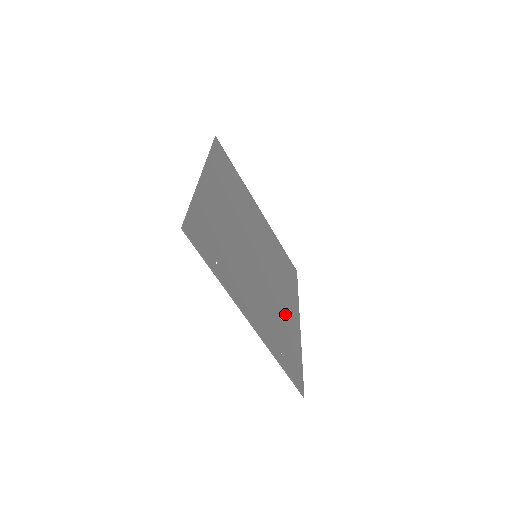
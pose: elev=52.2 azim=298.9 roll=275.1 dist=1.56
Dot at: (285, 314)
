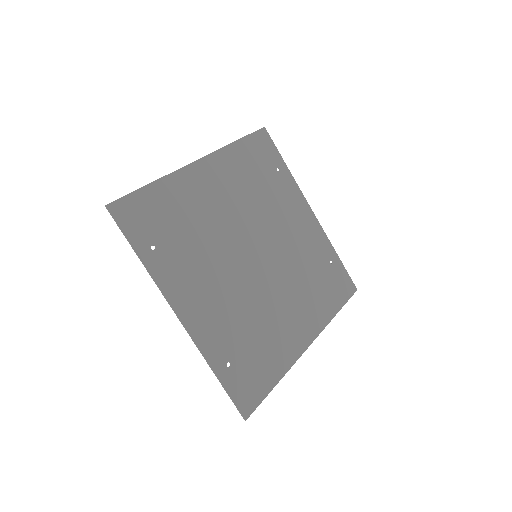
Dot at: (277, 327)
